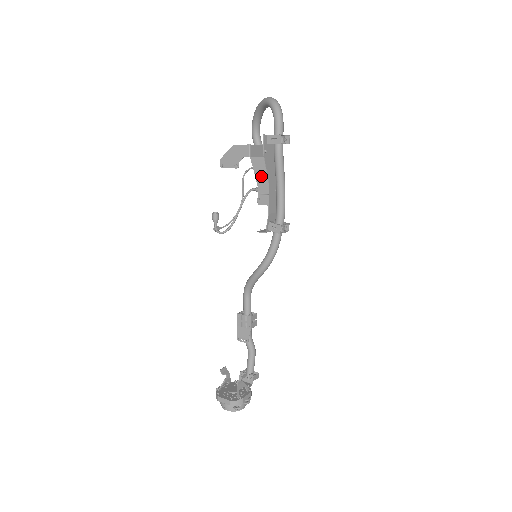
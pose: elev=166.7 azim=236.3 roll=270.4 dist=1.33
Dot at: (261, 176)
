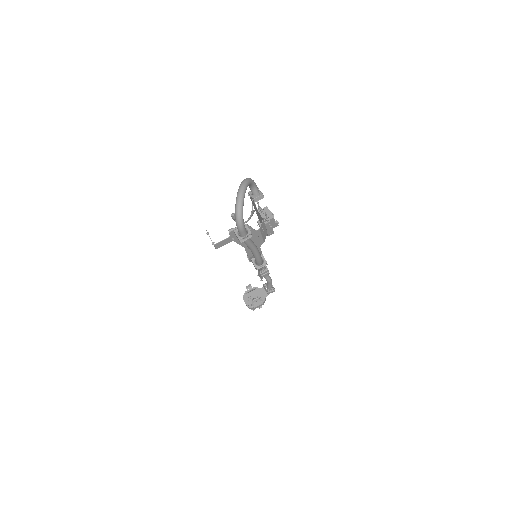
Dot at: (257, 214)
